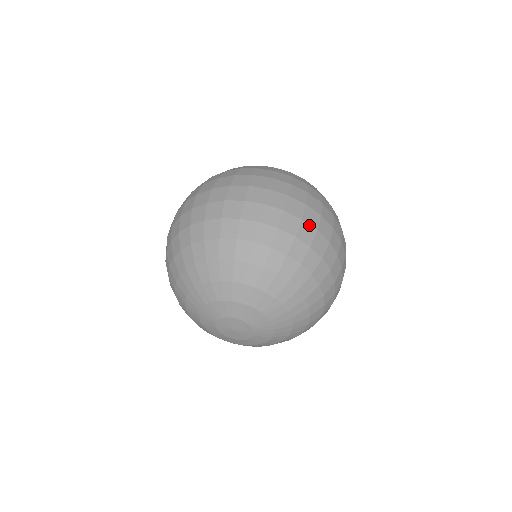
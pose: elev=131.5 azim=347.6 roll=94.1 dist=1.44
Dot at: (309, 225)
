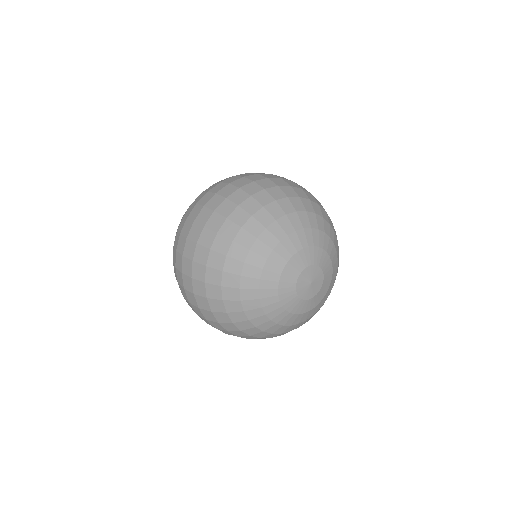
Dot at: occluded
